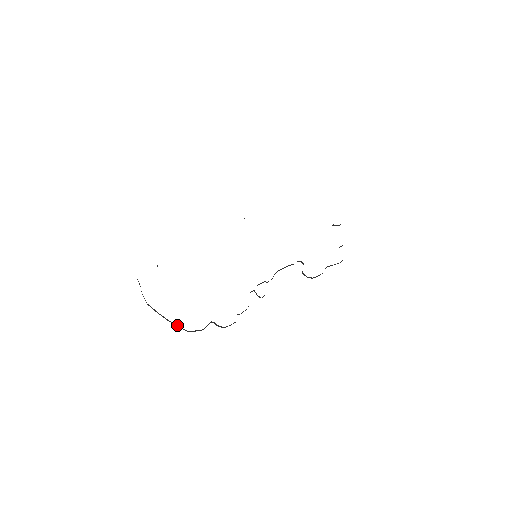
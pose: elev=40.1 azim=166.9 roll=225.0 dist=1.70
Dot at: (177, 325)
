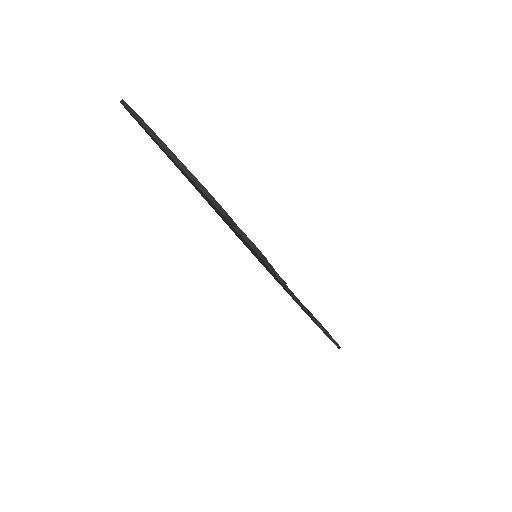
Dot at: (189, 172)
